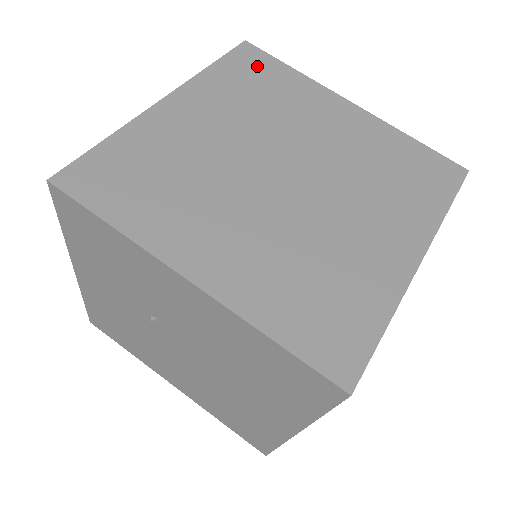
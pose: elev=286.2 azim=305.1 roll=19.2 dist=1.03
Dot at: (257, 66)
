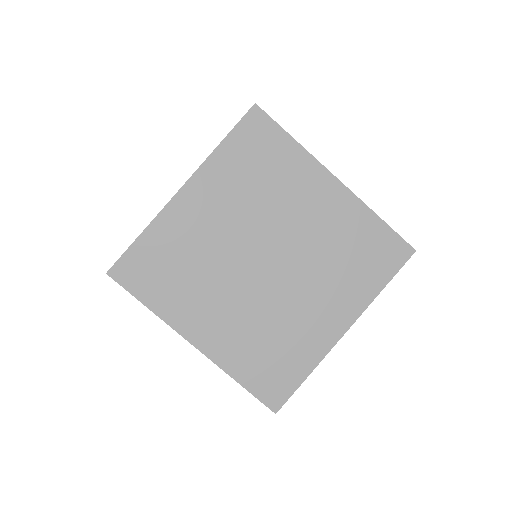
Dot at: (261, 139)
